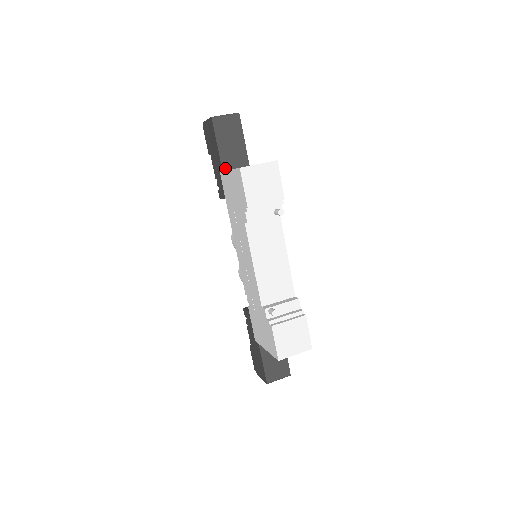
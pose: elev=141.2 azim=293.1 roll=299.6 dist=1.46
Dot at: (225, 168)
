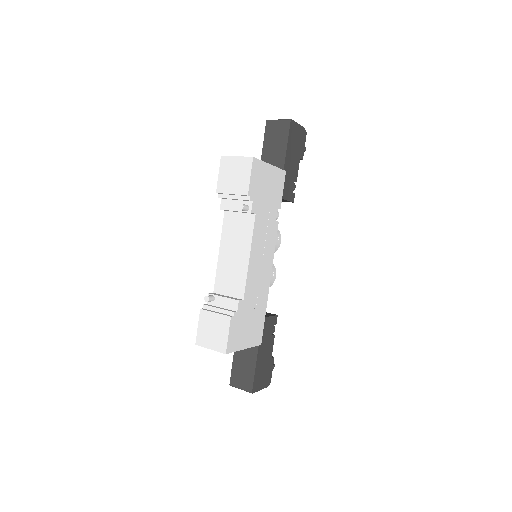
Dot at: occluded
